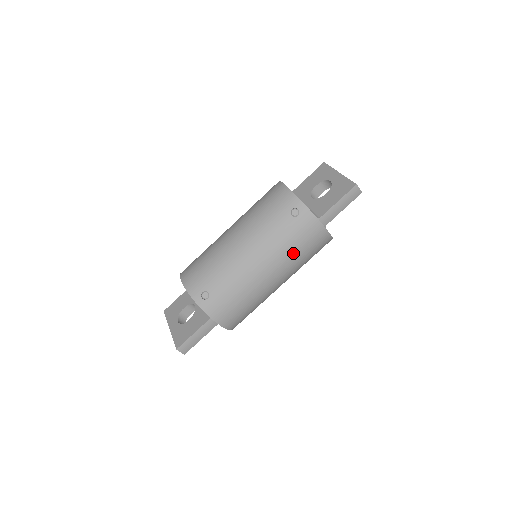
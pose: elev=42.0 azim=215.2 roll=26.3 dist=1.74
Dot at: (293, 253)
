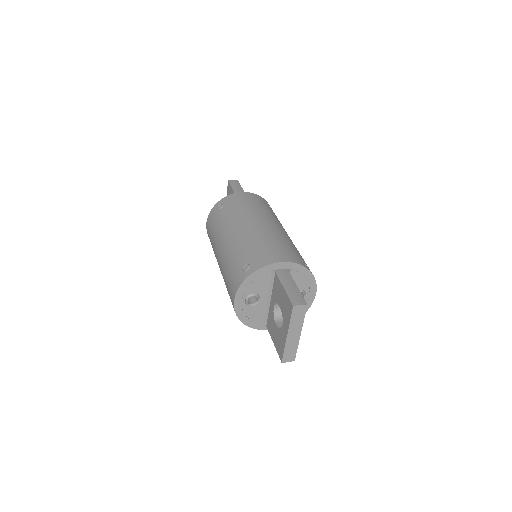
Dot at: occluded
